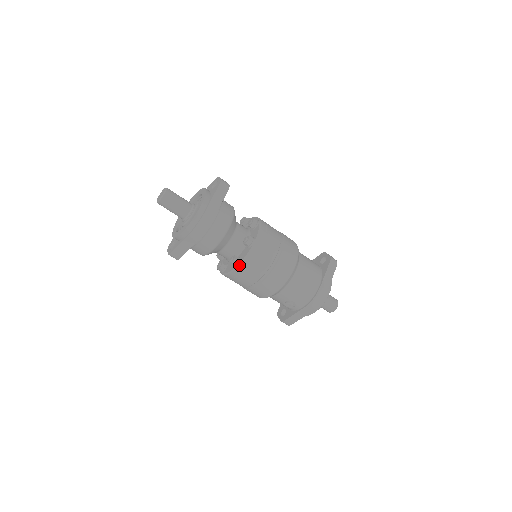
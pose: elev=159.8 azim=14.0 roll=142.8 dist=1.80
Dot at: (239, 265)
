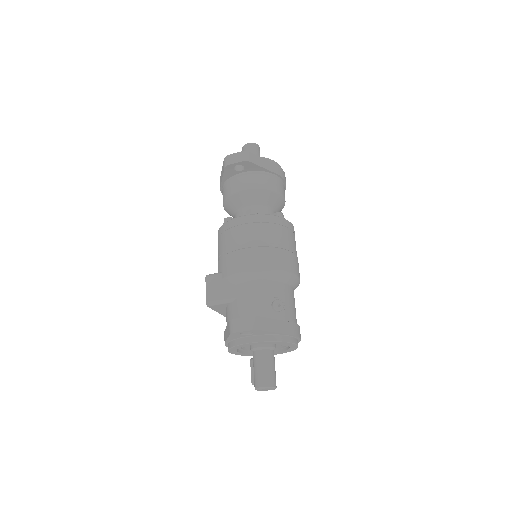
Dot at: (287, 220)
